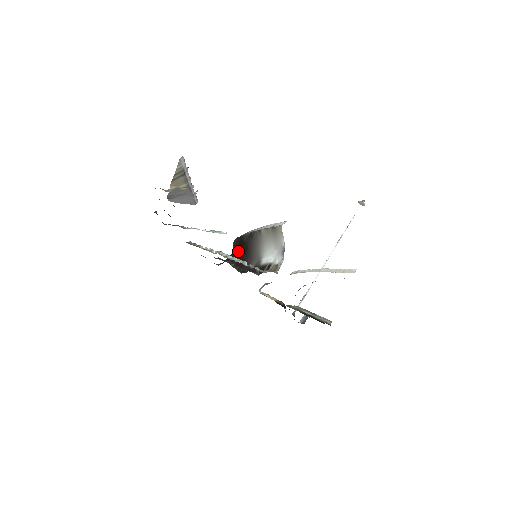
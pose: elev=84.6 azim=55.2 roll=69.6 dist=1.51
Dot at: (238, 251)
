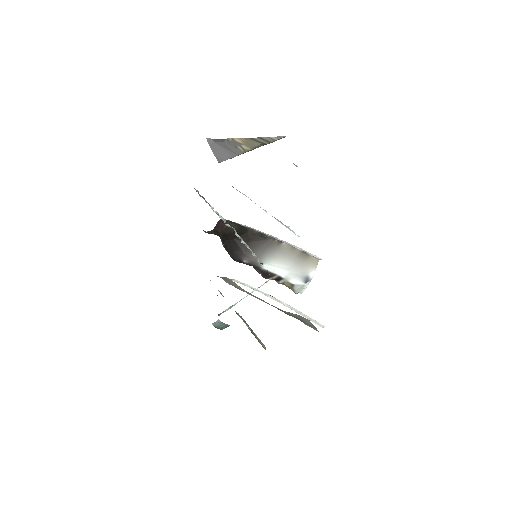
Dot at: (232, 235)
